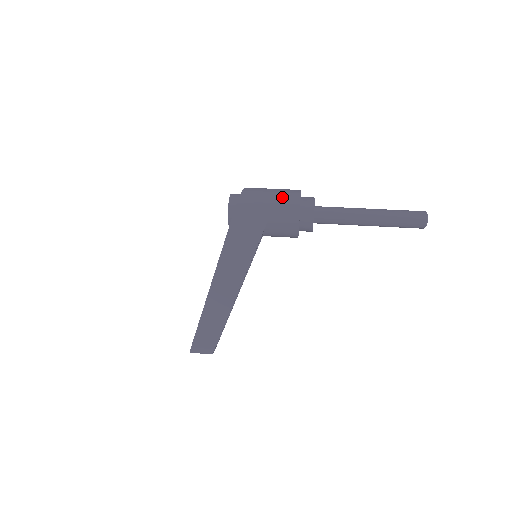
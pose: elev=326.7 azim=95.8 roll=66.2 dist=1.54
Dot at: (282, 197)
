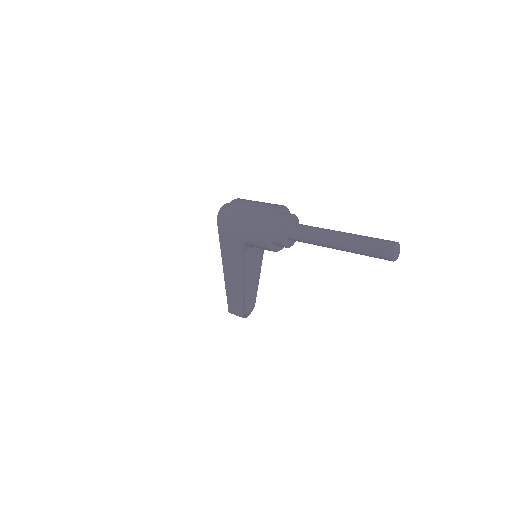
Dot at: (252, 221)
